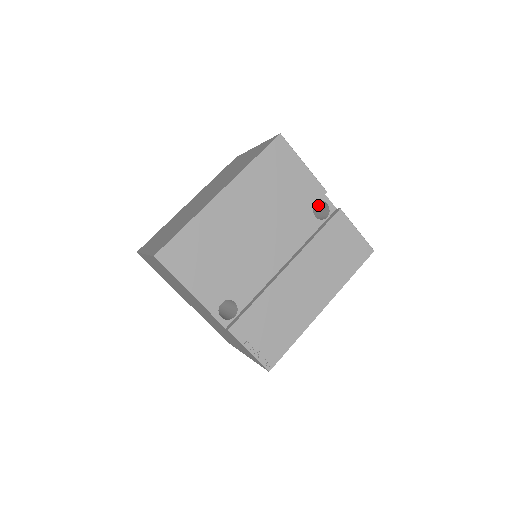
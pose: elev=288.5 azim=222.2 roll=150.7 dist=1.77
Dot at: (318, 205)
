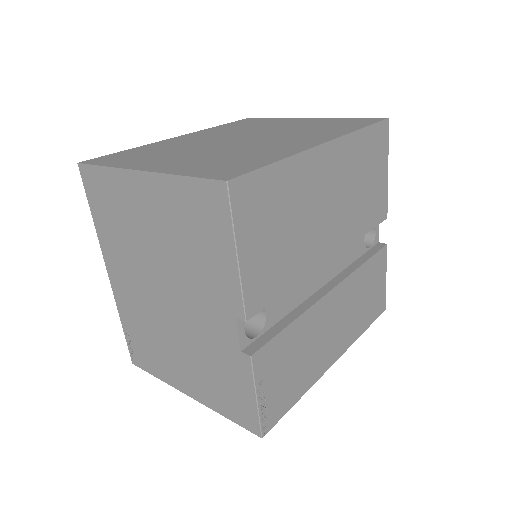
Dot at: occluded
